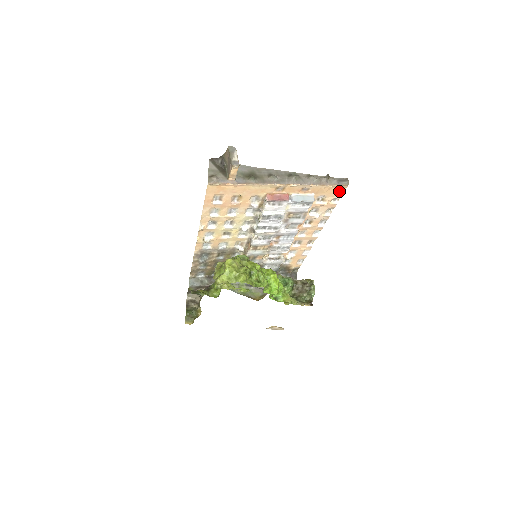
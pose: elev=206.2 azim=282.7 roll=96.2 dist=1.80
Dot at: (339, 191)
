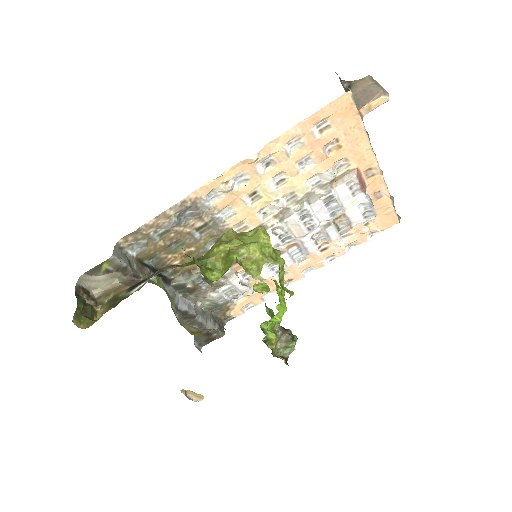
Dot at: (387, 224)
